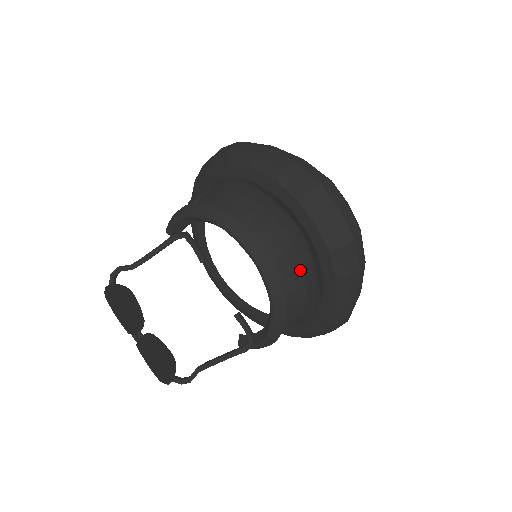
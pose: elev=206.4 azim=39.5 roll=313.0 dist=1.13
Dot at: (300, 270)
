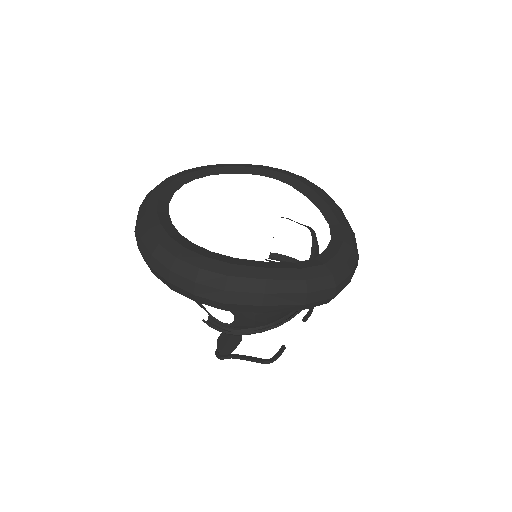
Dot at: occluded
